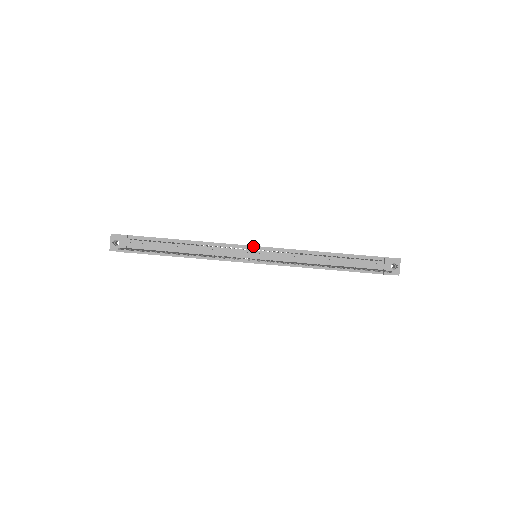
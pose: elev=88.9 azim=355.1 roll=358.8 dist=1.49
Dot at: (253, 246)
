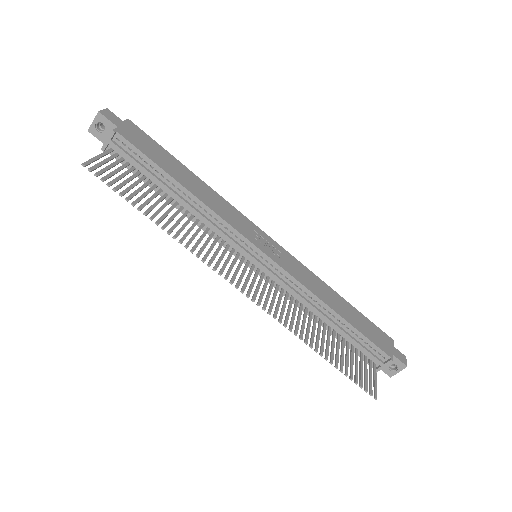
Dot at: (258, 248)
